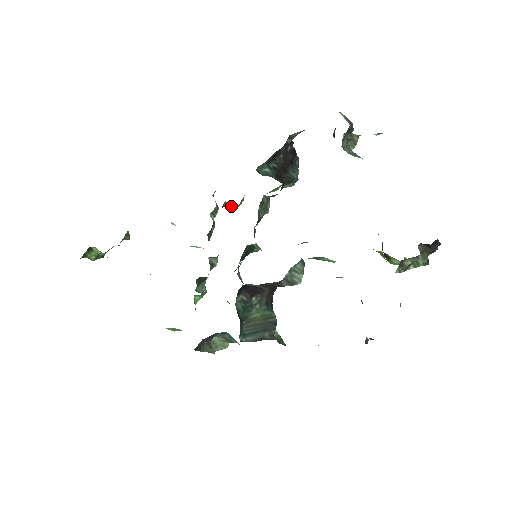
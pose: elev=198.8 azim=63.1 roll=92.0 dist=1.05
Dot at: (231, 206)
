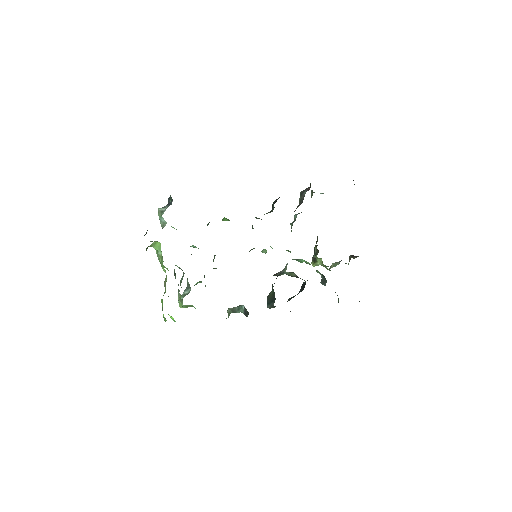
Dot at: (223, 220)
